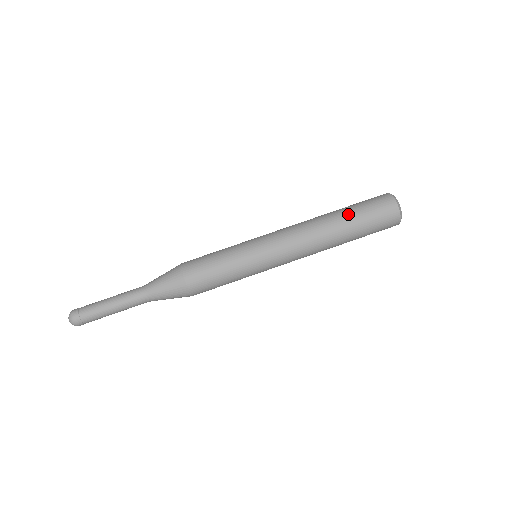
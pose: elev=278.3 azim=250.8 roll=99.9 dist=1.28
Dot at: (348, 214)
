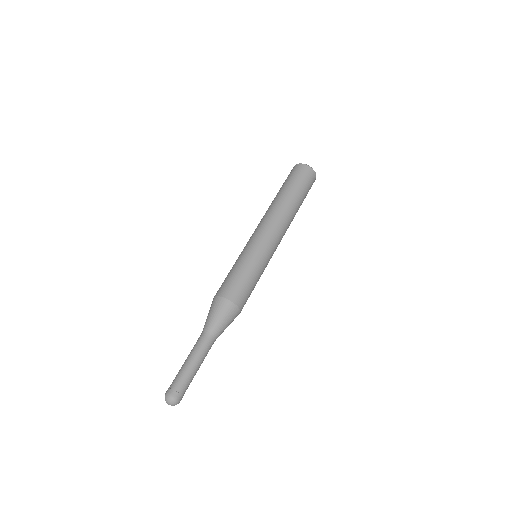
Dot at: (294, 191)
